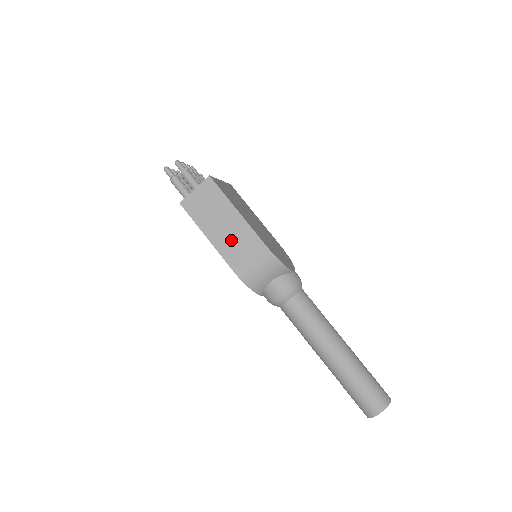
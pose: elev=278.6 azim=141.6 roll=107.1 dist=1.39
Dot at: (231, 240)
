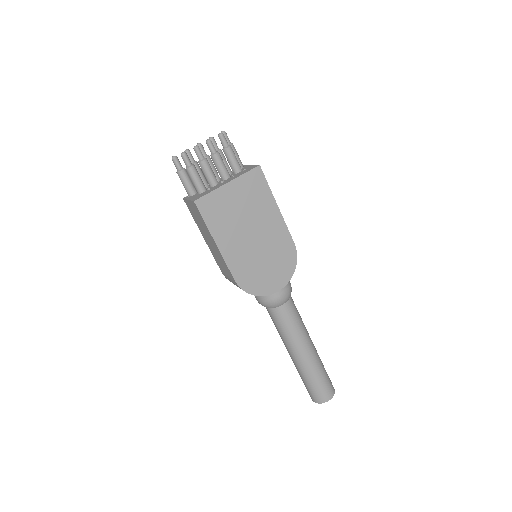
Dot at: (216, 255)
